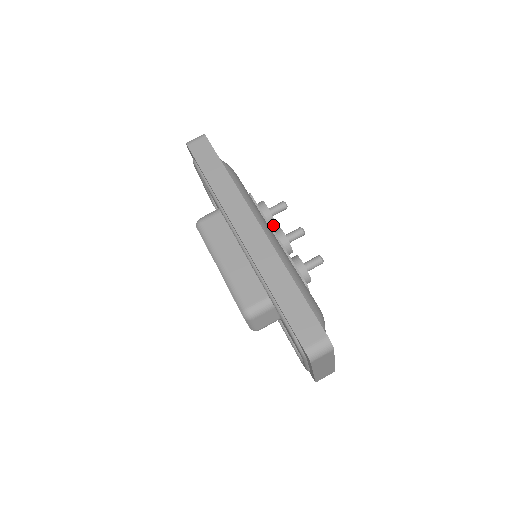
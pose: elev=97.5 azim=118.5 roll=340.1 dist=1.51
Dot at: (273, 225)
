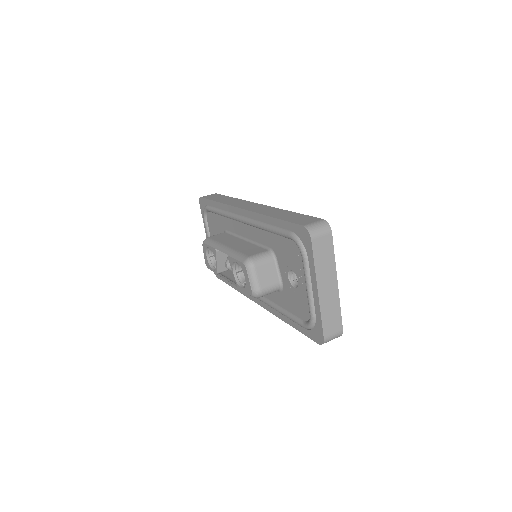
Dot at: occluded
